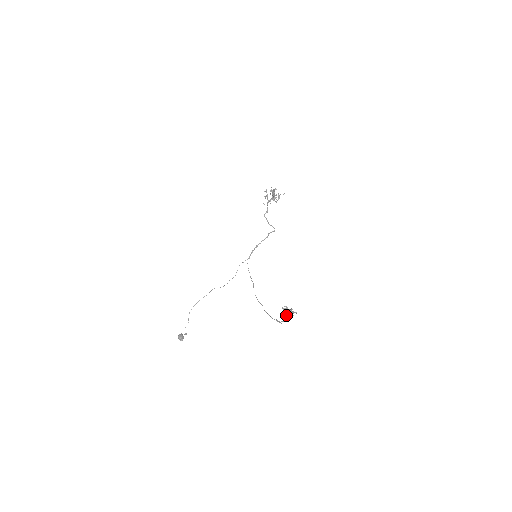
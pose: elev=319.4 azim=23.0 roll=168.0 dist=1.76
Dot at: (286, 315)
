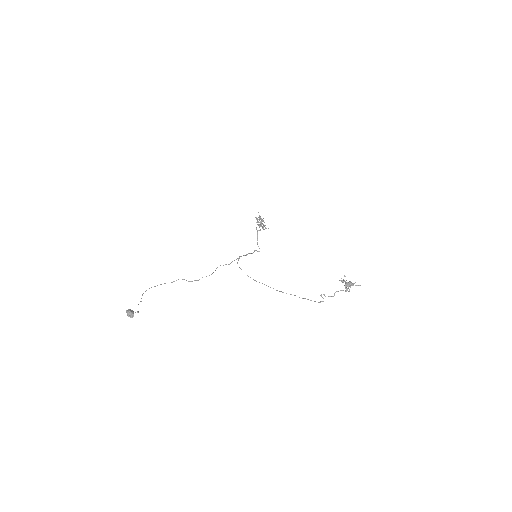
Dot at: (345, 285)
